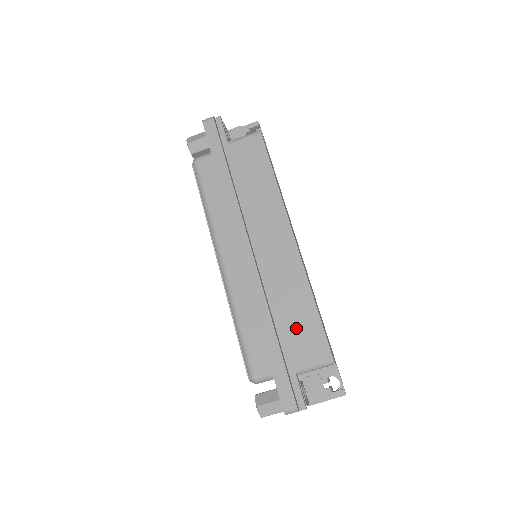
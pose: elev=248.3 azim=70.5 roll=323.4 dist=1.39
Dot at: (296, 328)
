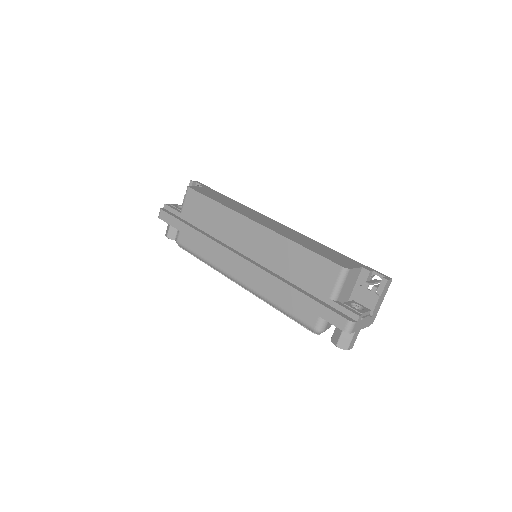
Dot at: (306, 273)
